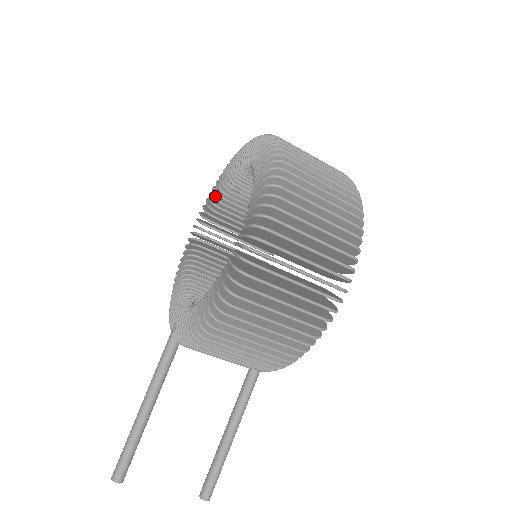
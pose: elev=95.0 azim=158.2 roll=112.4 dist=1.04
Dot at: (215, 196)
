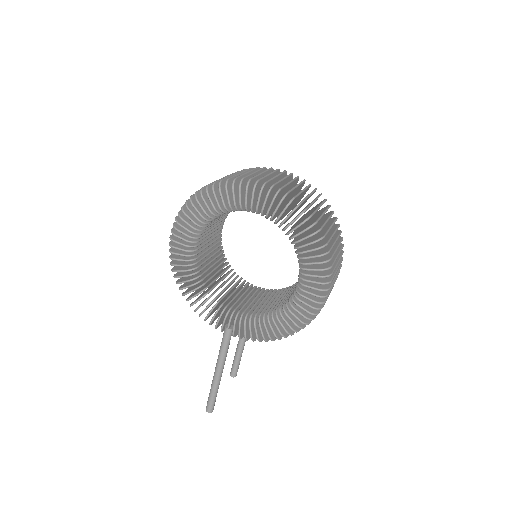
Dot at: (205, 218)
